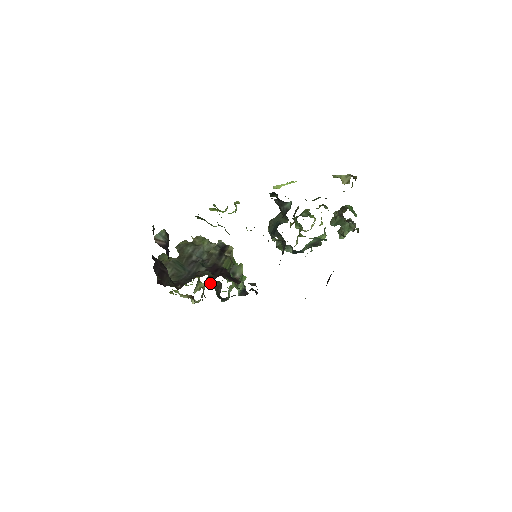
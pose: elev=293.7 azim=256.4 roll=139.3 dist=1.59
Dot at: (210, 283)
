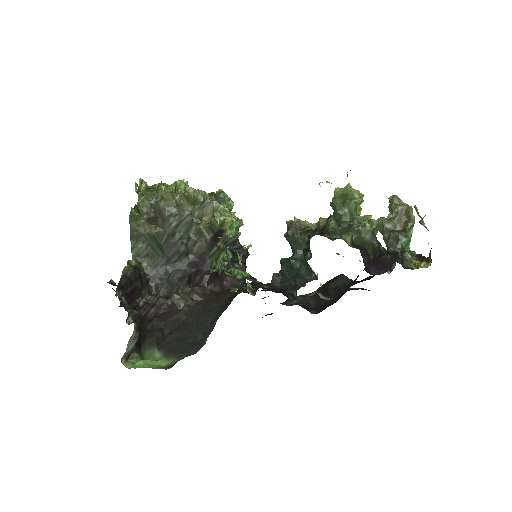
Dot at: occluded
